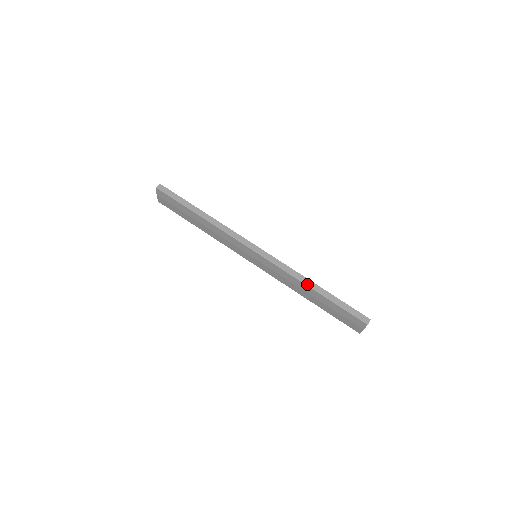
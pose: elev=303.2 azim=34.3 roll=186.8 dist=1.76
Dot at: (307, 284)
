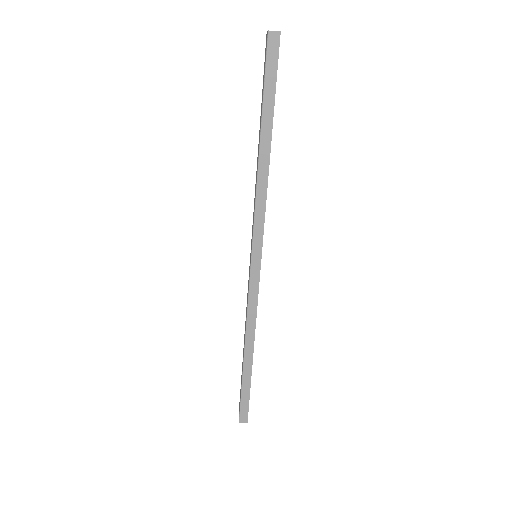
Dot at: (246, 346)
